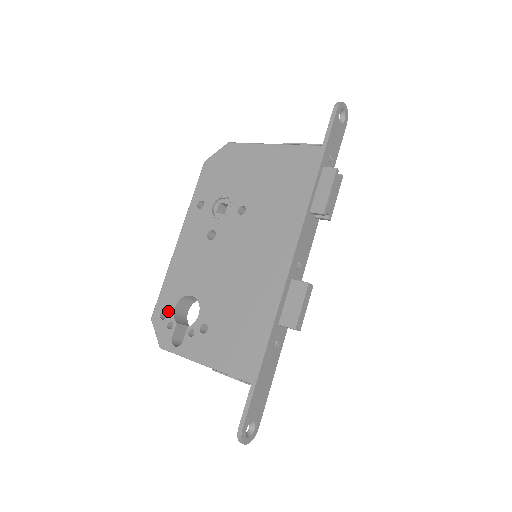
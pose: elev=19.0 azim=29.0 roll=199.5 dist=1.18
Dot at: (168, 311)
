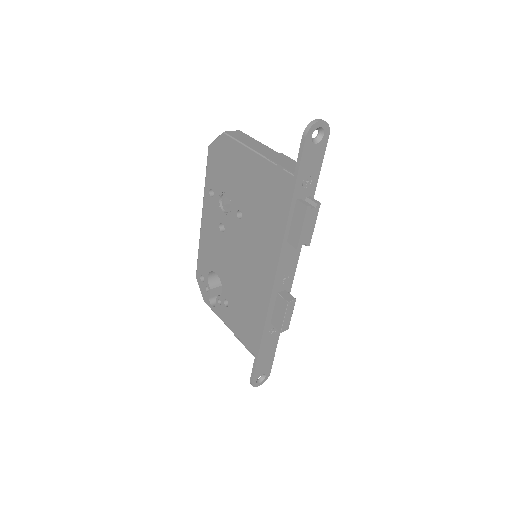
Dot at: (204, 277)
